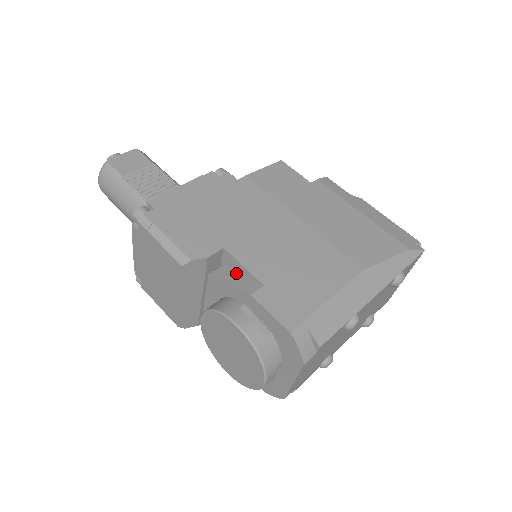
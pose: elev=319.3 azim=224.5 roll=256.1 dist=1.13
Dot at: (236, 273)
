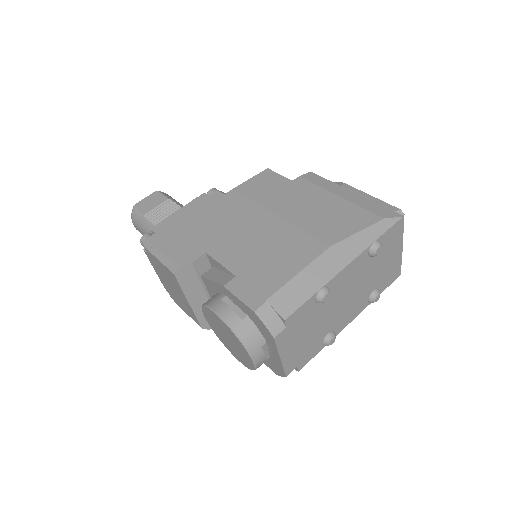
Dot at: (219, 271)
